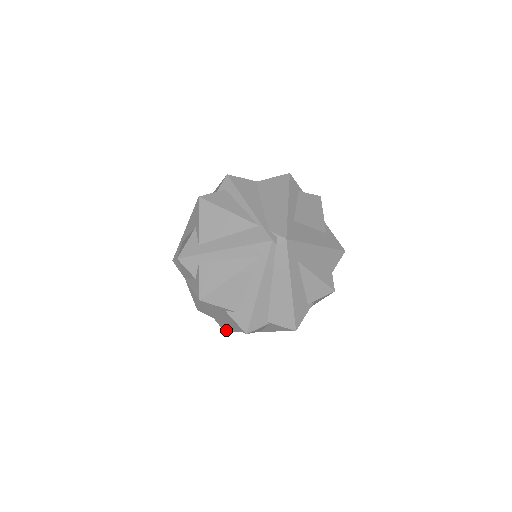
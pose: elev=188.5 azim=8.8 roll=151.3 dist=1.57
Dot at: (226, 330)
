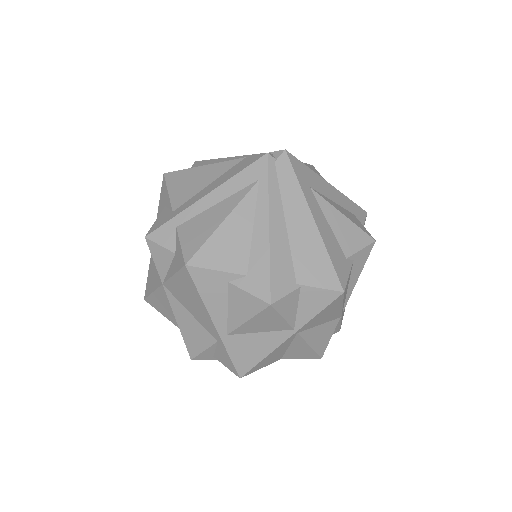
Dot at: (241, 368)
